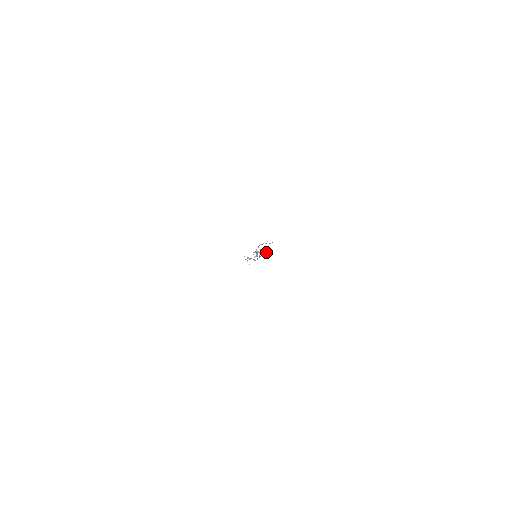
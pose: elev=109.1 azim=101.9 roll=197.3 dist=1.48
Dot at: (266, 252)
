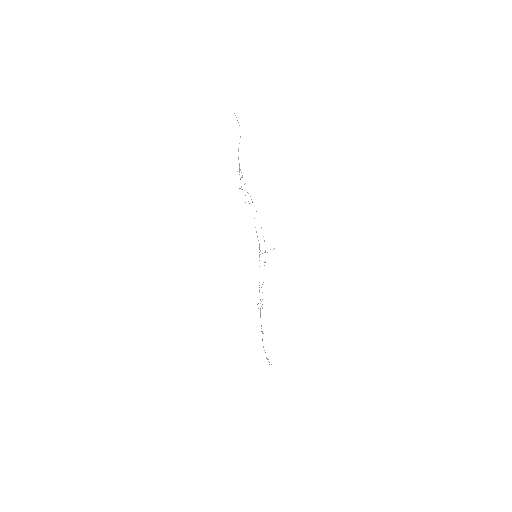
Dot at: (265, 251)
